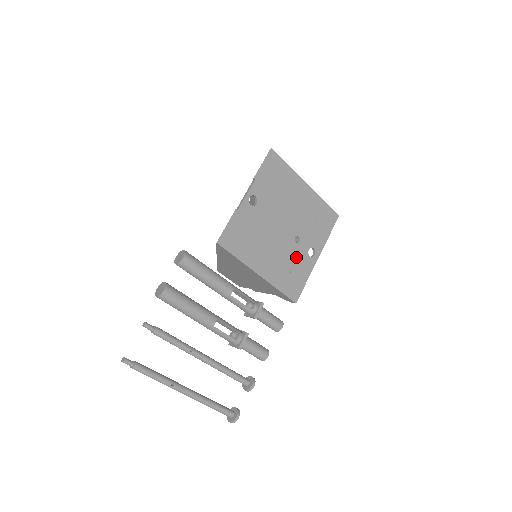
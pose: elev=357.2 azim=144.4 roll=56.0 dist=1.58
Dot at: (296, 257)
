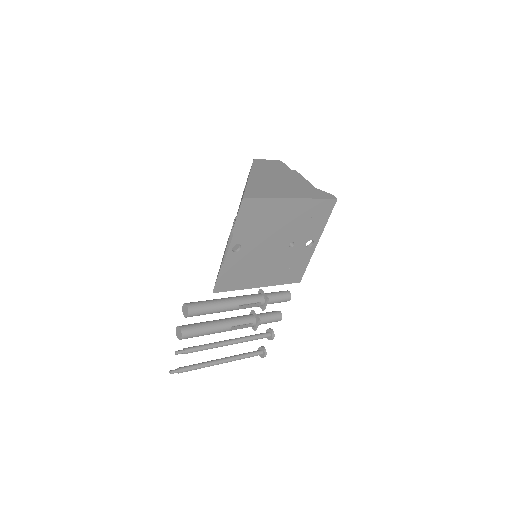
Dot at: (293, 256)
